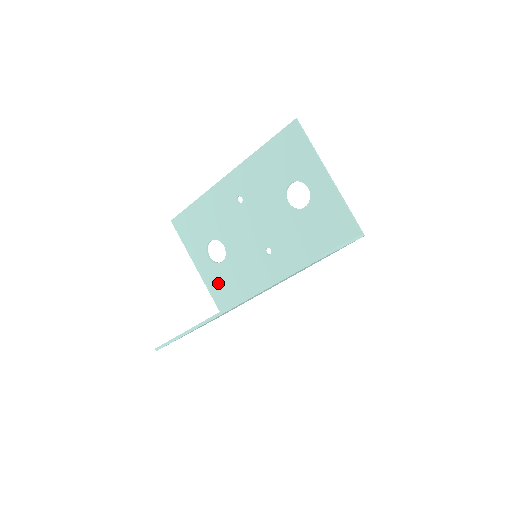
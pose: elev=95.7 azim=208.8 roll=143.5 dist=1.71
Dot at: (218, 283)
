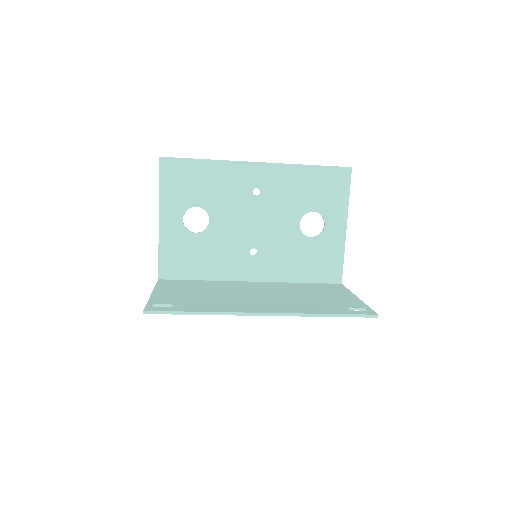
Dot at: (177, 250)
